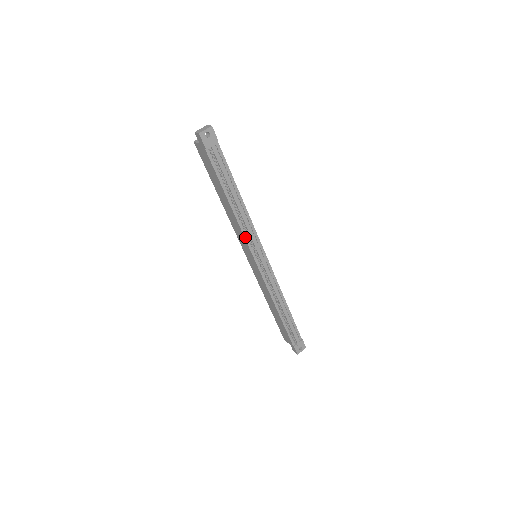
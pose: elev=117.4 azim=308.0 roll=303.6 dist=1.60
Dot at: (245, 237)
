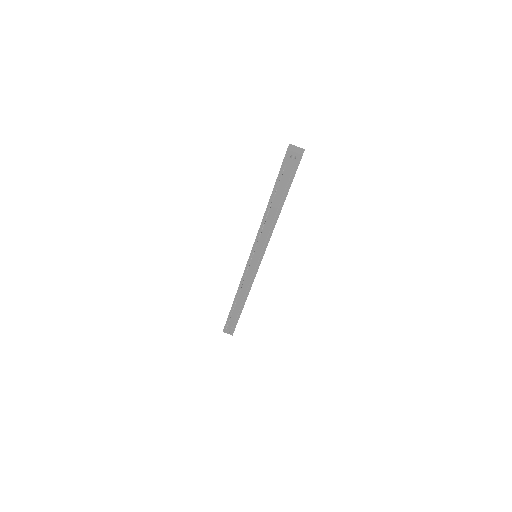
Dot at: (256, 239)
